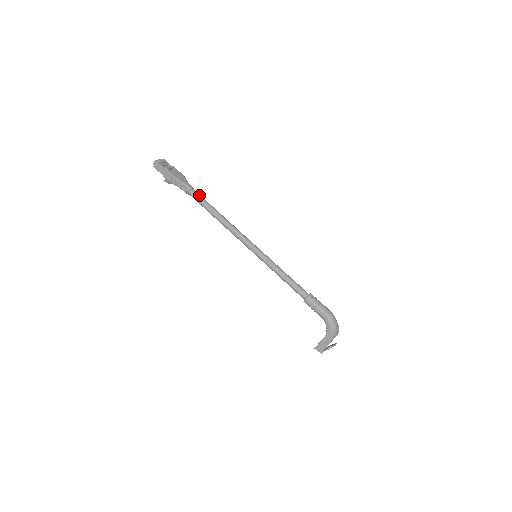
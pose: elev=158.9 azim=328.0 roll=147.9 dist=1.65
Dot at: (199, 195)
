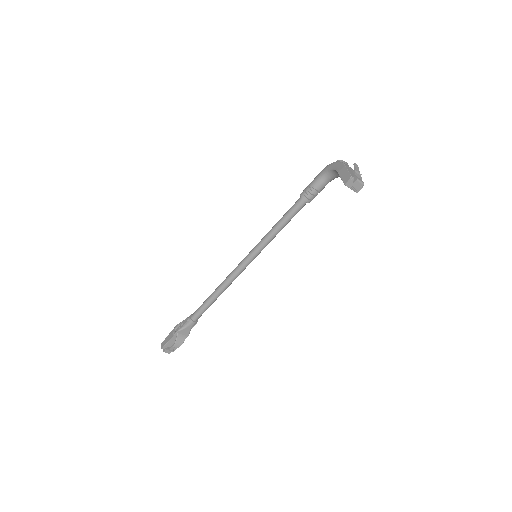
Dot at: occluded
